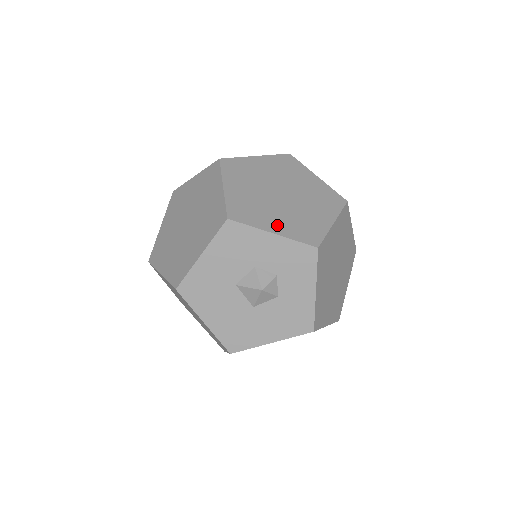
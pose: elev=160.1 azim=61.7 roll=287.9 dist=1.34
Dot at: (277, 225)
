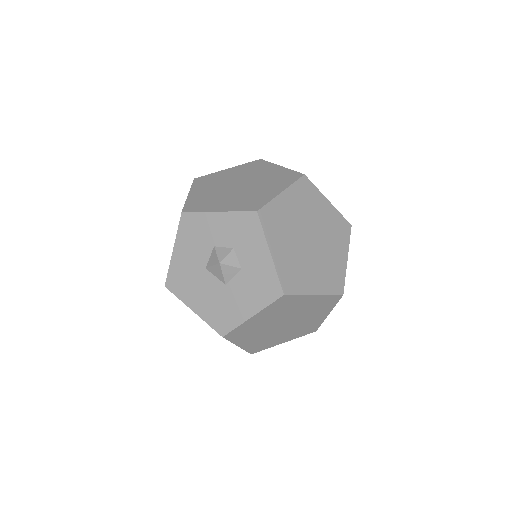
Dot at: (224, 206)
